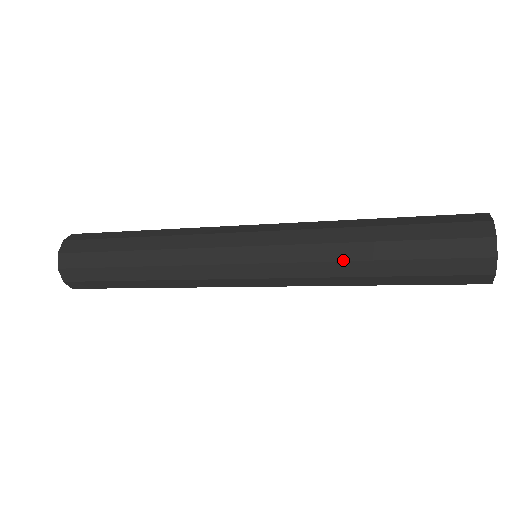
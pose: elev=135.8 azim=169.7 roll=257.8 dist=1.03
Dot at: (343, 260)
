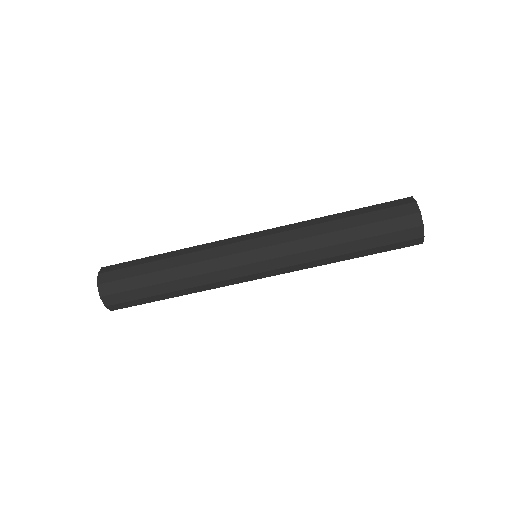
Dot at: (323, 247)
